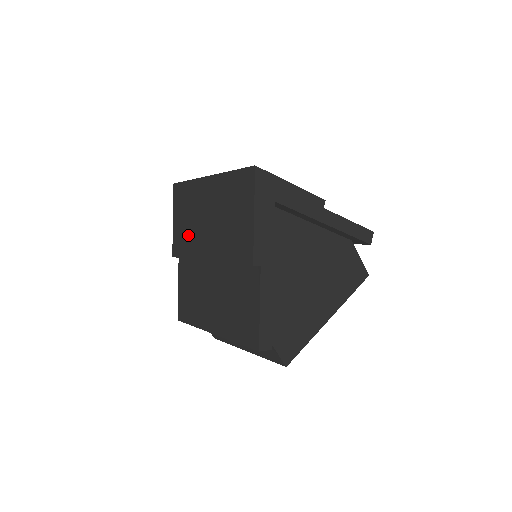
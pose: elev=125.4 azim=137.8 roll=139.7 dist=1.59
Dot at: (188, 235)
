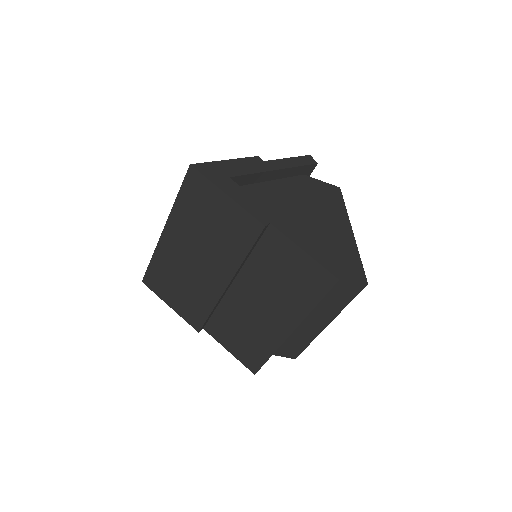
Dot at: (193, 295)
